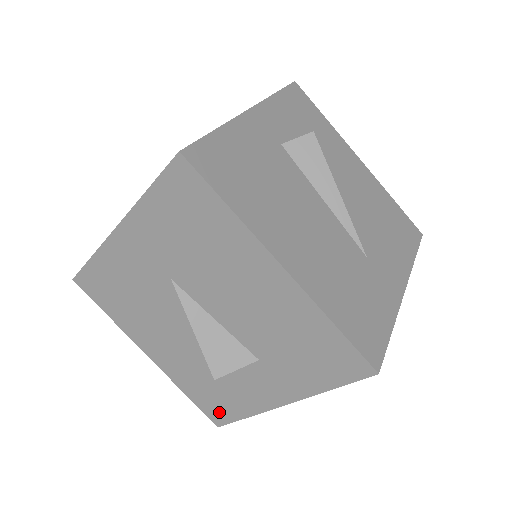
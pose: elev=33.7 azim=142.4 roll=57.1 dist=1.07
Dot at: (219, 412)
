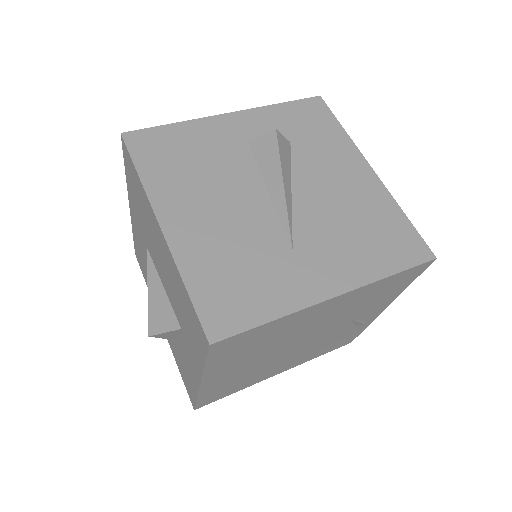
Dot at: (190, 391)
